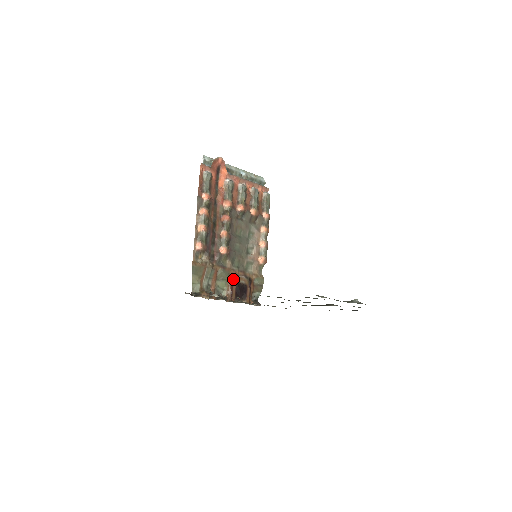
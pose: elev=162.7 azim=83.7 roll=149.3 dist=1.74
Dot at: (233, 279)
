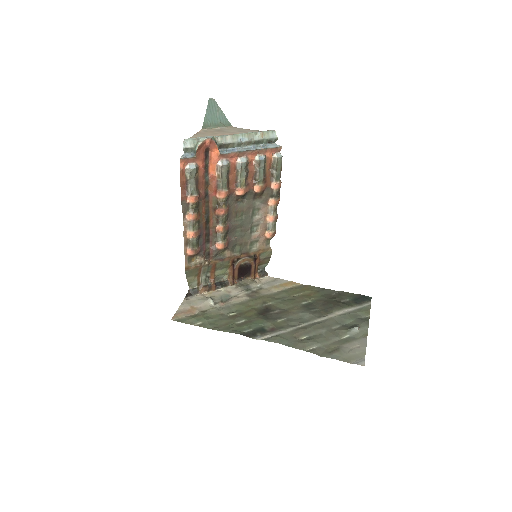
Dot at: (235, 263)
